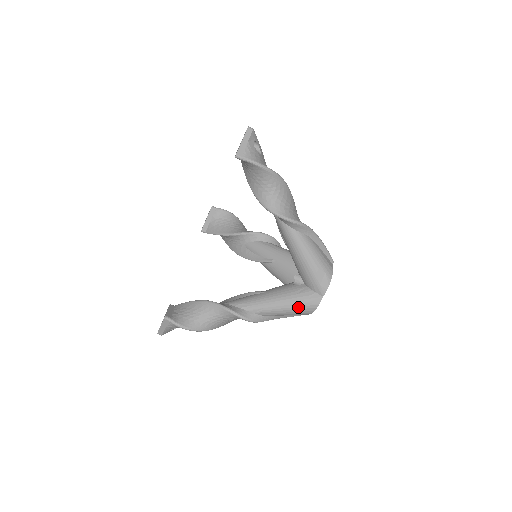
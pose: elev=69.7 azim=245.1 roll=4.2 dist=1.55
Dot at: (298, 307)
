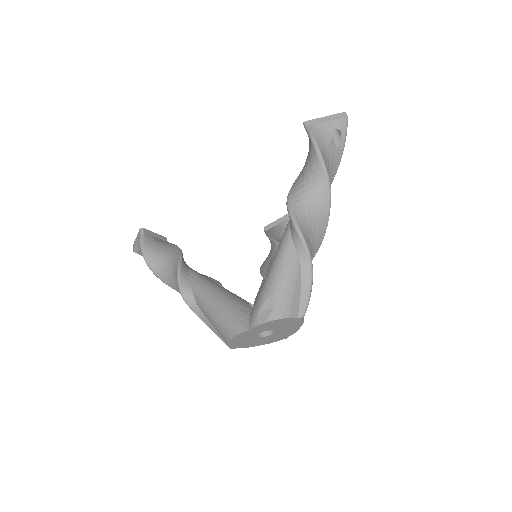
Dot at: (222, 319)
